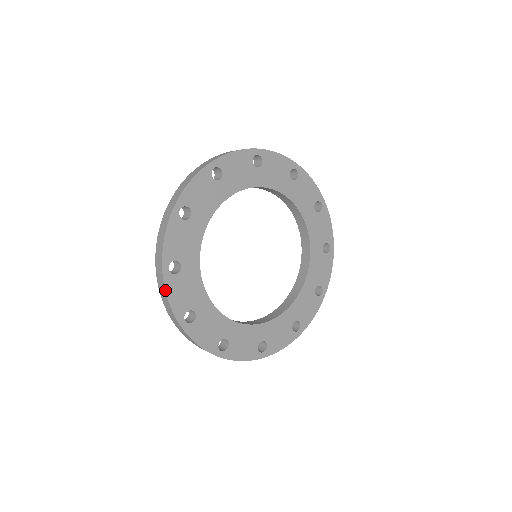
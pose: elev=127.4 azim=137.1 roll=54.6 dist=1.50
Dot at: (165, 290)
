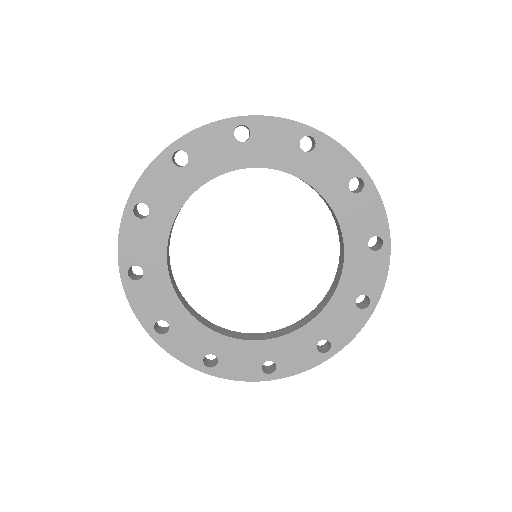
Dot at: (119, 228)
